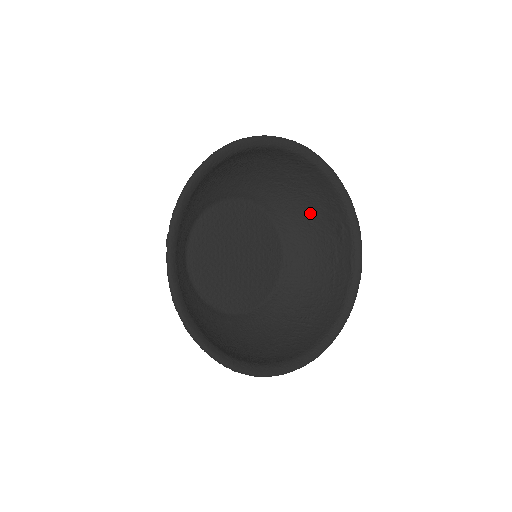
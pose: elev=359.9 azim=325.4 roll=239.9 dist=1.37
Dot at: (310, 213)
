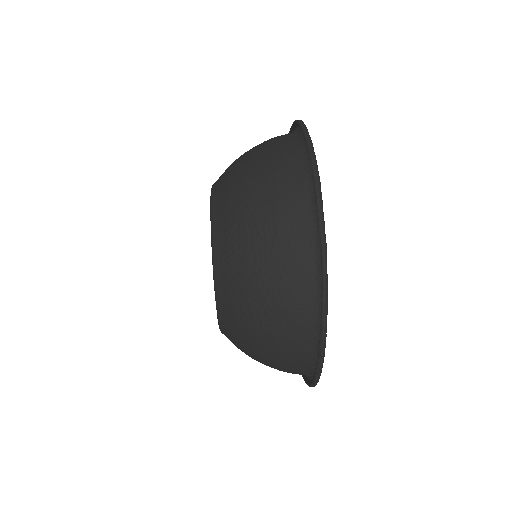
Dot at: occluded
